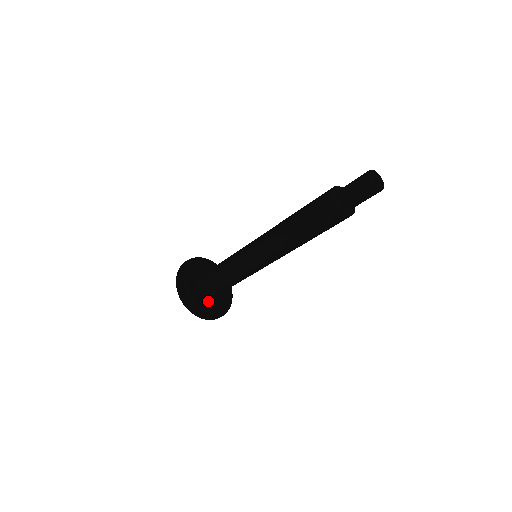
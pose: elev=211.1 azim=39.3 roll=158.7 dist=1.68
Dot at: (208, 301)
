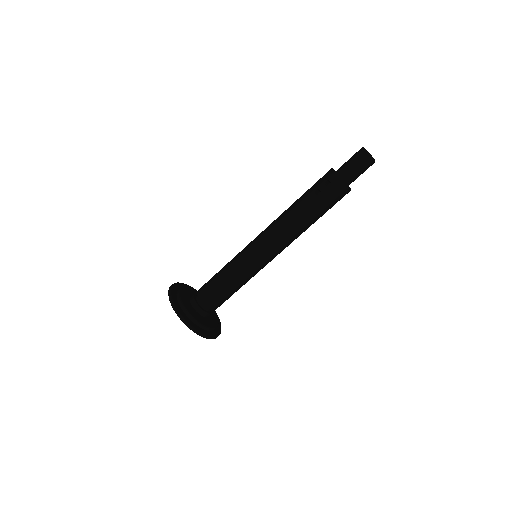
Dot at: (194, 311)
